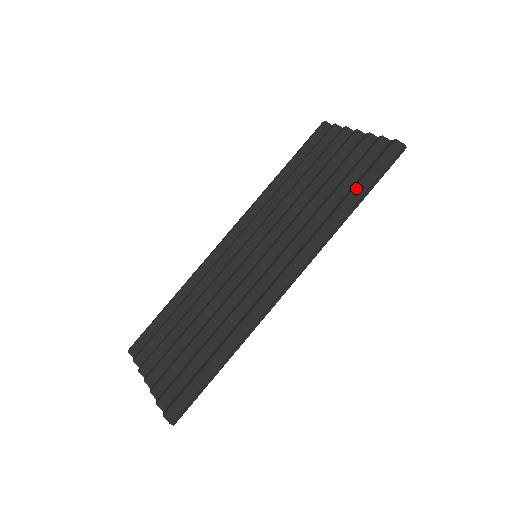
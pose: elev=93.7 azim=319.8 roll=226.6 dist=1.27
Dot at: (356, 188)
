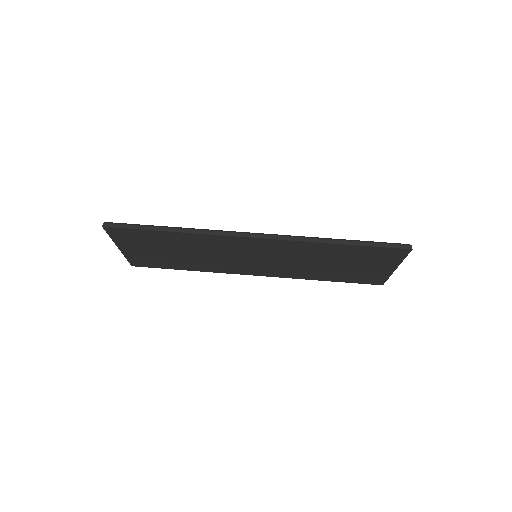
Dot at: (354, 240)
